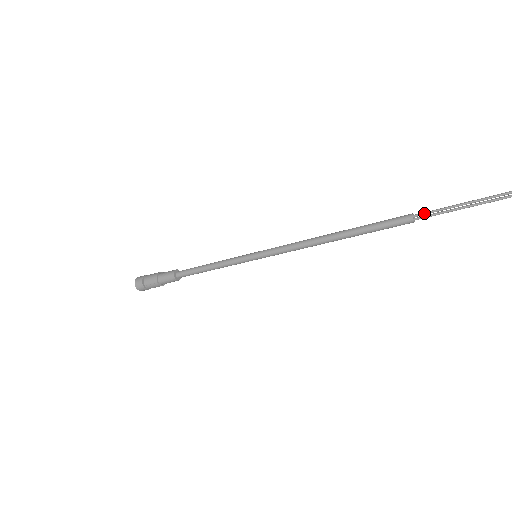
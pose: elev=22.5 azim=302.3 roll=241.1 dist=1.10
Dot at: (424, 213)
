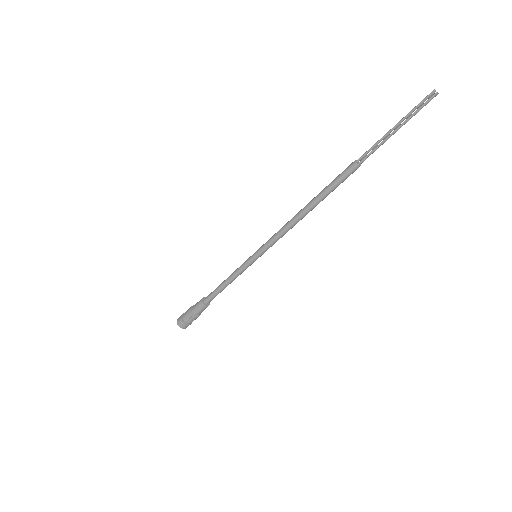
Dot at: (363, 155)
